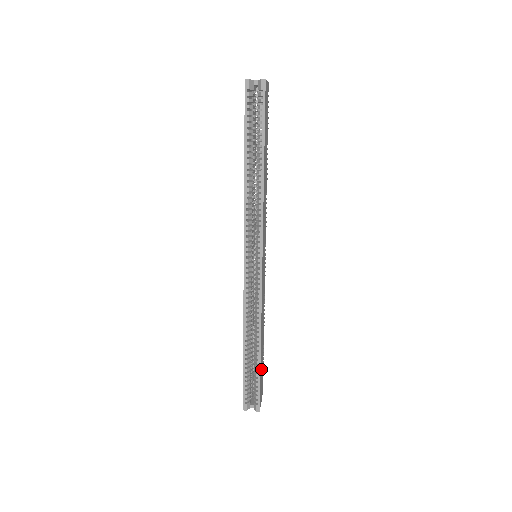
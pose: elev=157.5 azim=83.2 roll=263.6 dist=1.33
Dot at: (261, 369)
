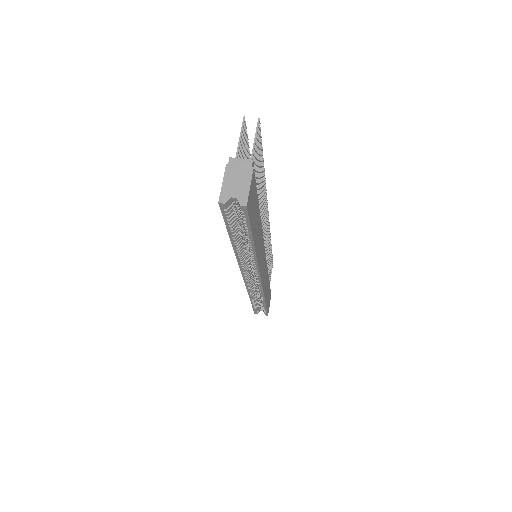
Dot at: occluded
